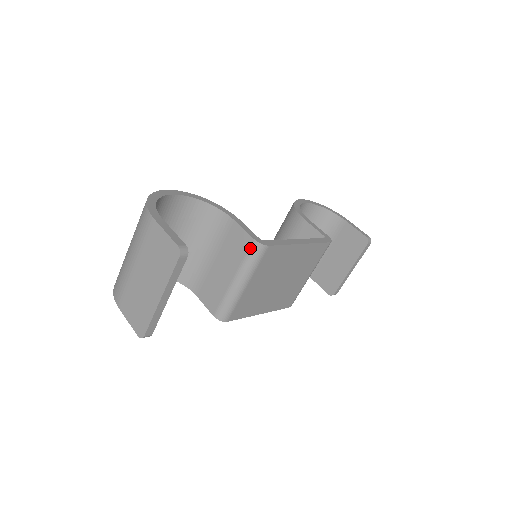
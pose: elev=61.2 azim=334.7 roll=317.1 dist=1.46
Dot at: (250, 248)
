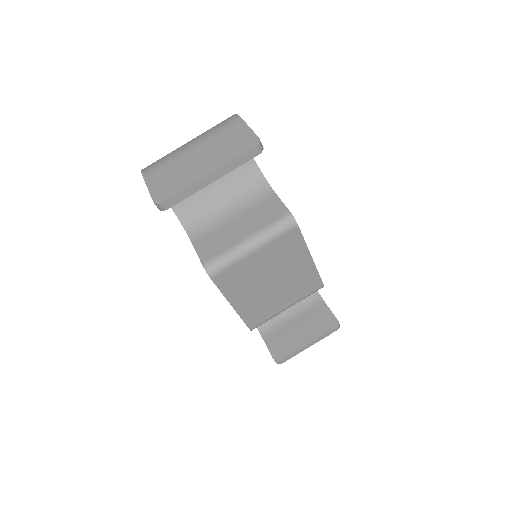
Dot at: (282, 217)
